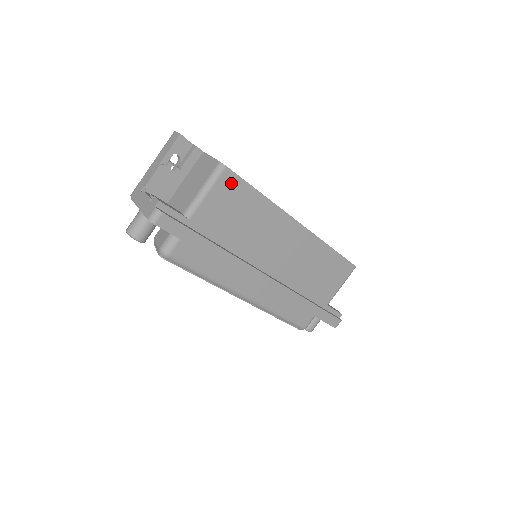
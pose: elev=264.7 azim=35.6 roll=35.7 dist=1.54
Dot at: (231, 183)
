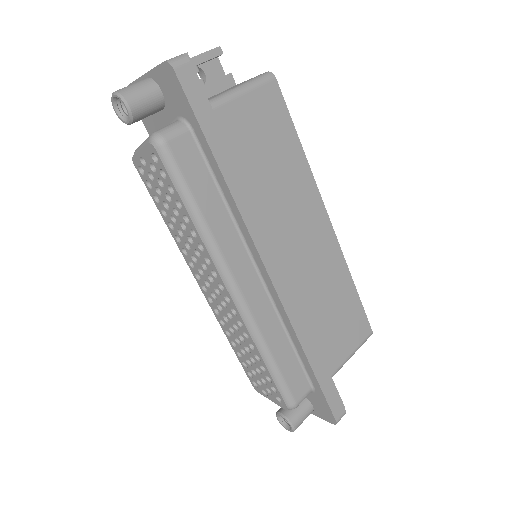
Dot at: (274, 102)
